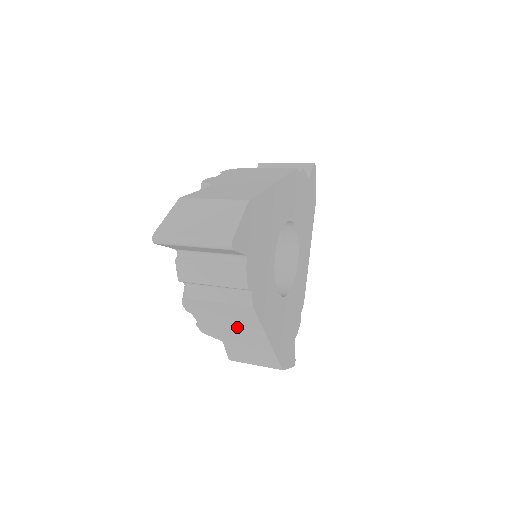
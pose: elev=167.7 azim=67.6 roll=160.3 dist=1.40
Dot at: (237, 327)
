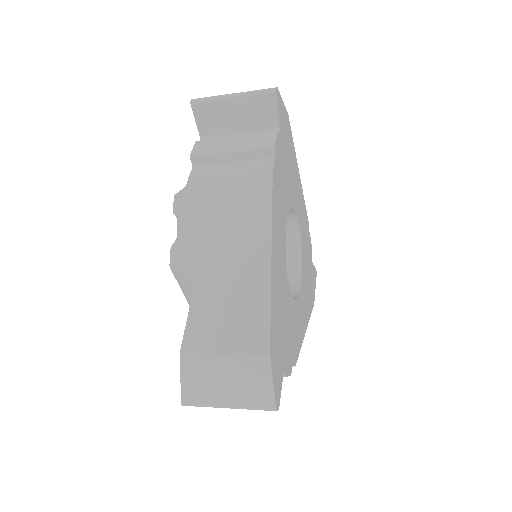
Dot at: (233, 232)
